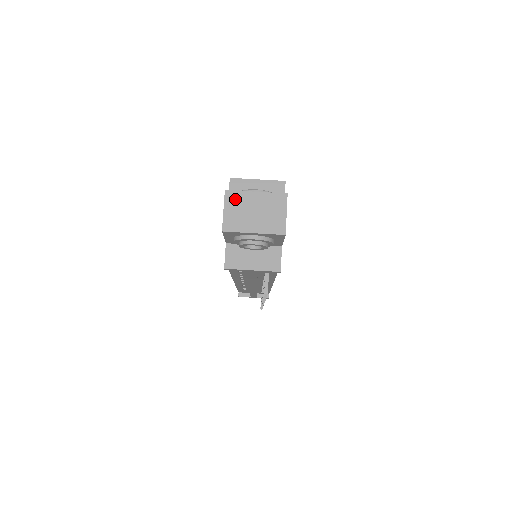
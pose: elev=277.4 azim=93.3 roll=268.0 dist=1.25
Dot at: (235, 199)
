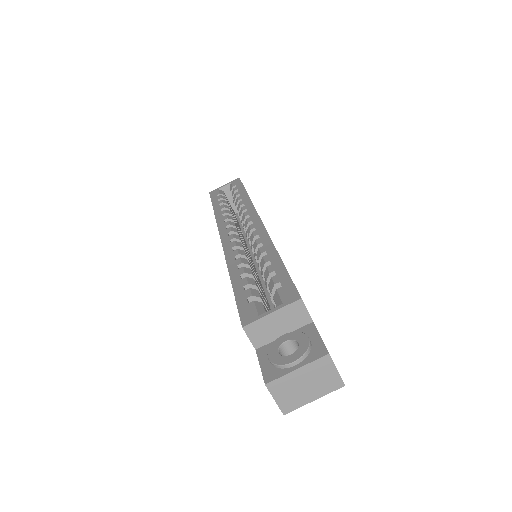
Dot at: (280, 386)
